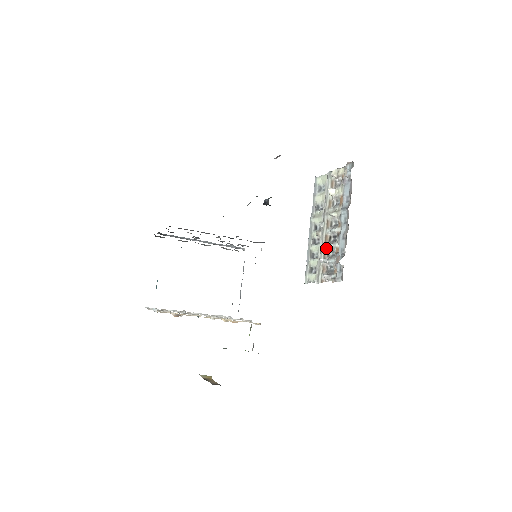
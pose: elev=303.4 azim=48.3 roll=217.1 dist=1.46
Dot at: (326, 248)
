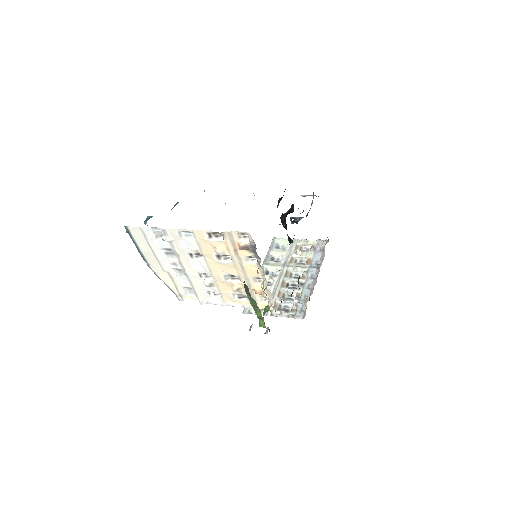
Dot at: (282, 290)
